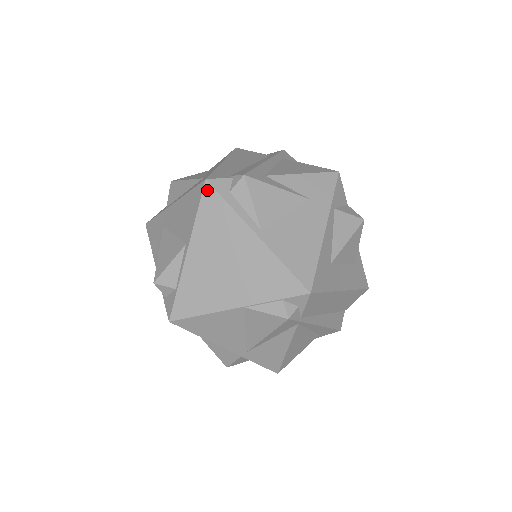
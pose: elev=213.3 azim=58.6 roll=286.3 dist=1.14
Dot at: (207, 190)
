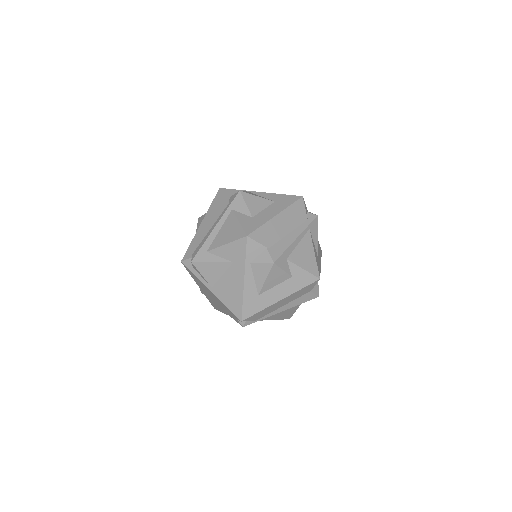
Dot at: (185, 266)
